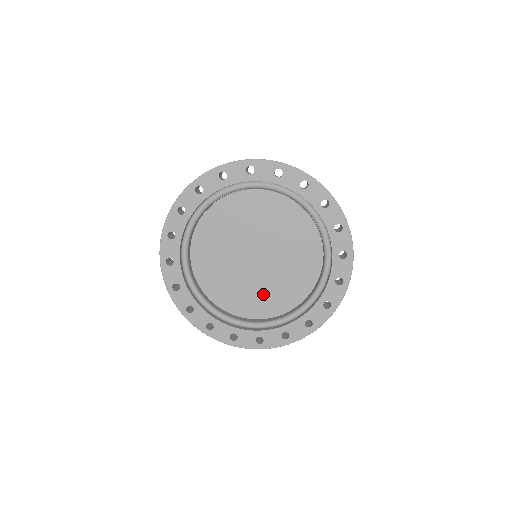
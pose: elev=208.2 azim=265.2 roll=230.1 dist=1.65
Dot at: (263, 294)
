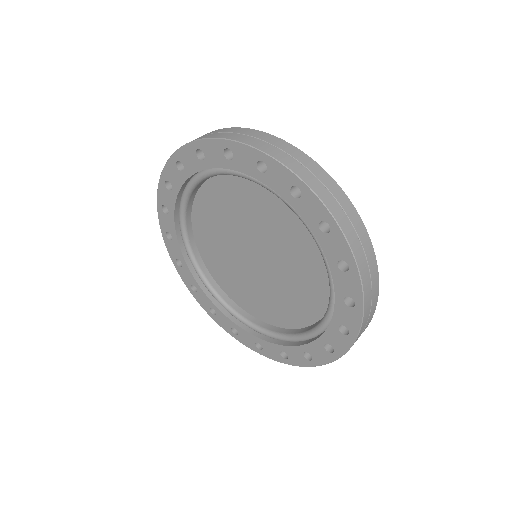
Dot at: (288, 298)
